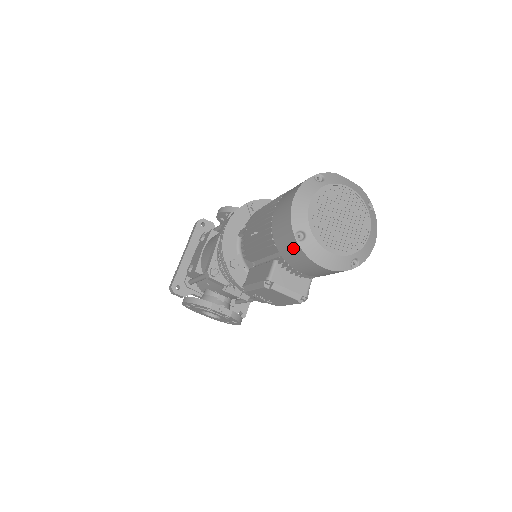
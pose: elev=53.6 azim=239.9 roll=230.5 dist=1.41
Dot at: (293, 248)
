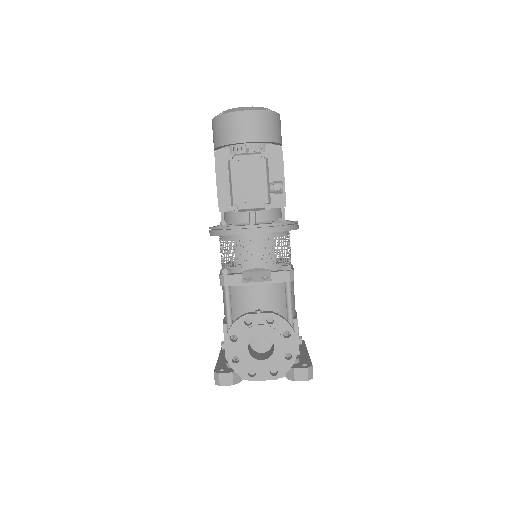
Dot at: (224, 123)
